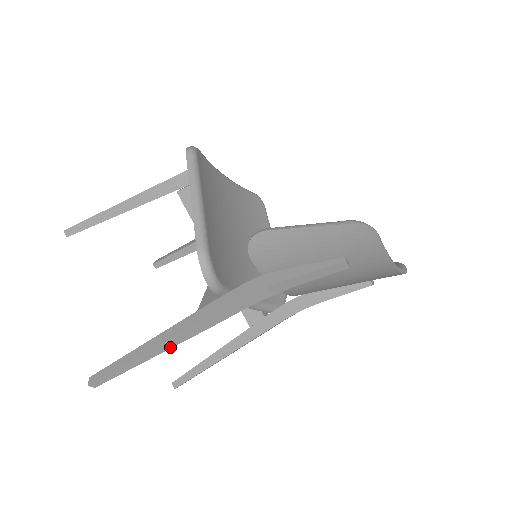
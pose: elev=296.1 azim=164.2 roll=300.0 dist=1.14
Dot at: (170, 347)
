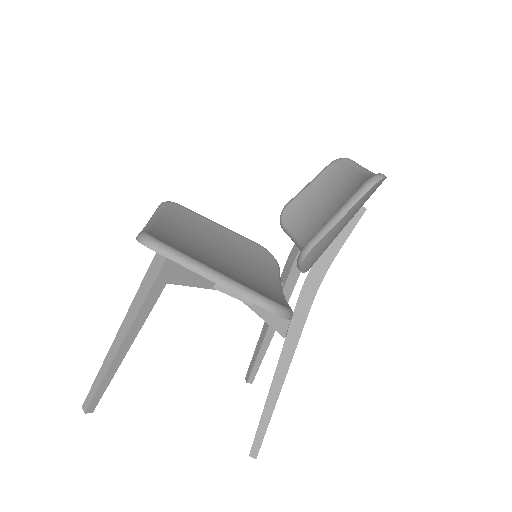
Dot at: occluded
